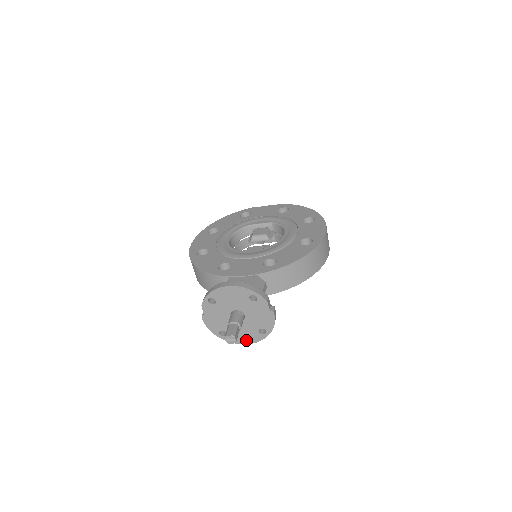
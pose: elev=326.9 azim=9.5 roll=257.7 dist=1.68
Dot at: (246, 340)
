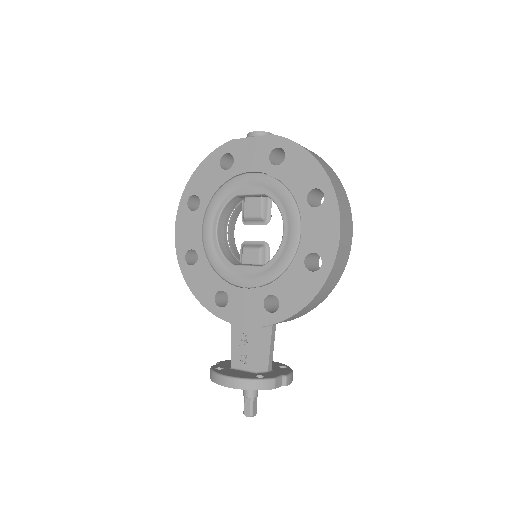
Dot at: occluded
